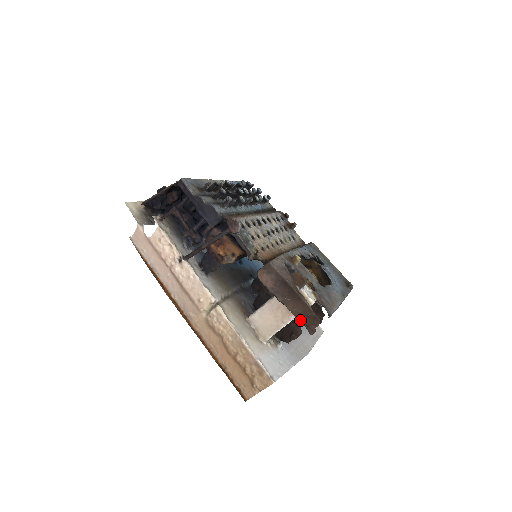
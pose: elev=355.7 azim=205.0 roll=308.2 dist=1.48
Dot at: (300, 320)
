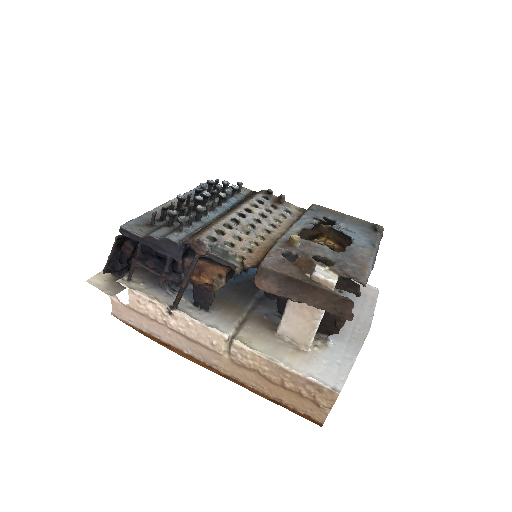
Dot at: (329, 311)
